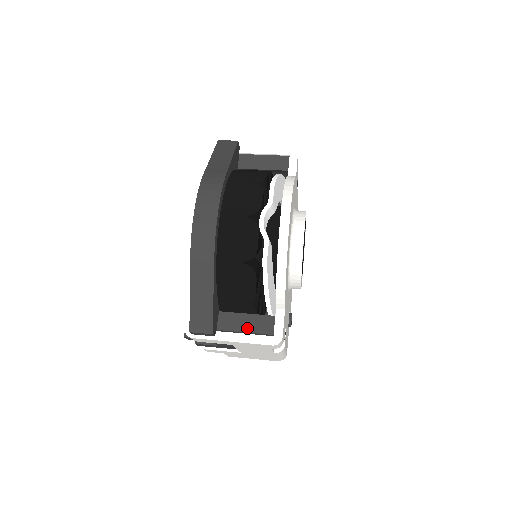
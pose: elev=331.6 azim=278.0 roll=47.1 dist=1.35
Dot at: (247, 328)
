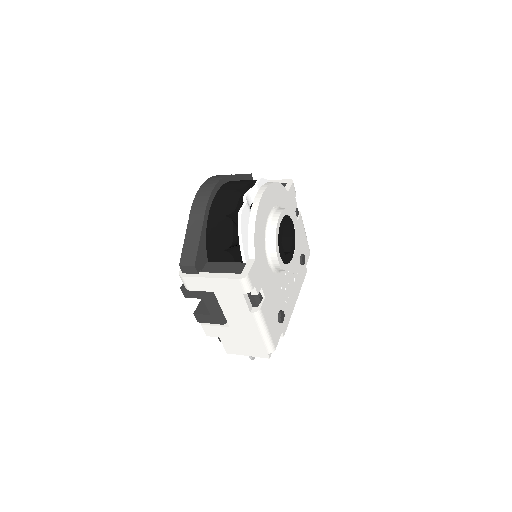
Dot at: (223, 270)
